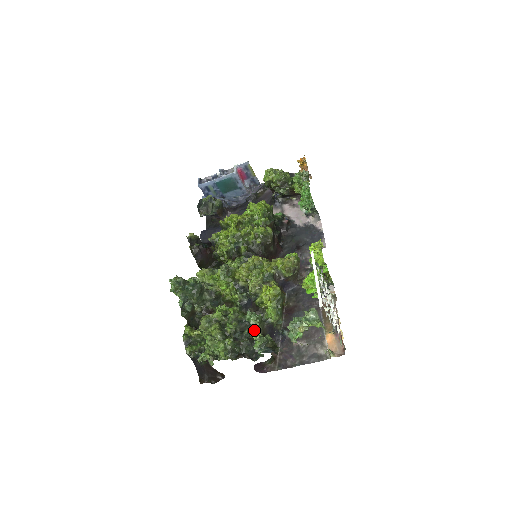
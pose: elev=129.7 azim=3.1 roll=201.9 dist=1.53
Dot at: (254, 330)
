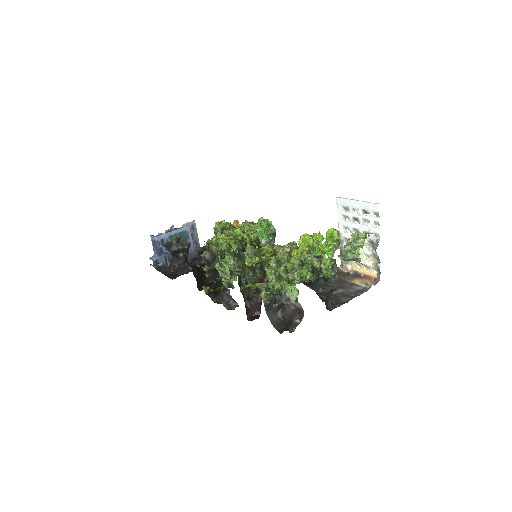
Dot at: occluded
